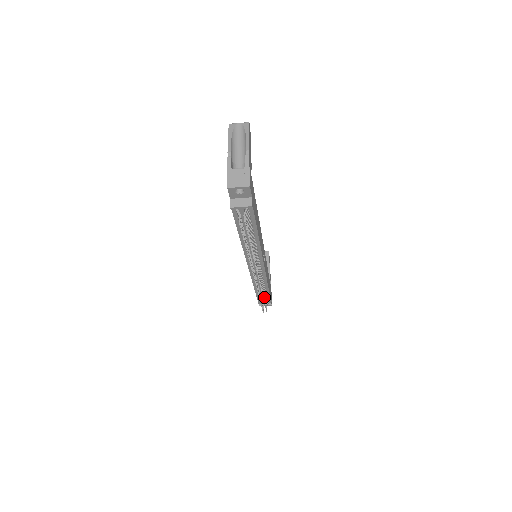
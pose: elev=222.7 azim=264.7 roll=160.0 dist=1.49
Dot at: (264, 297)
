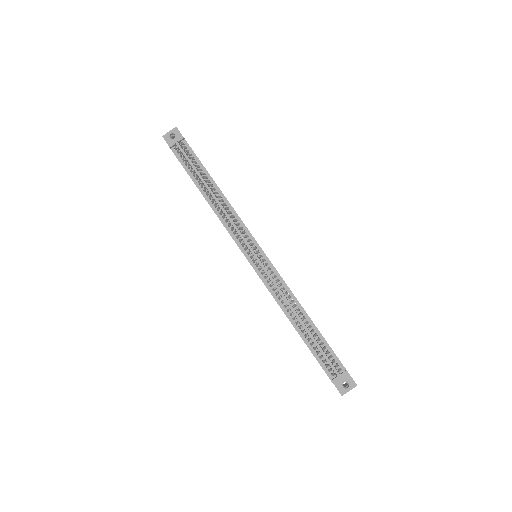
Dot at: (310, 331)
